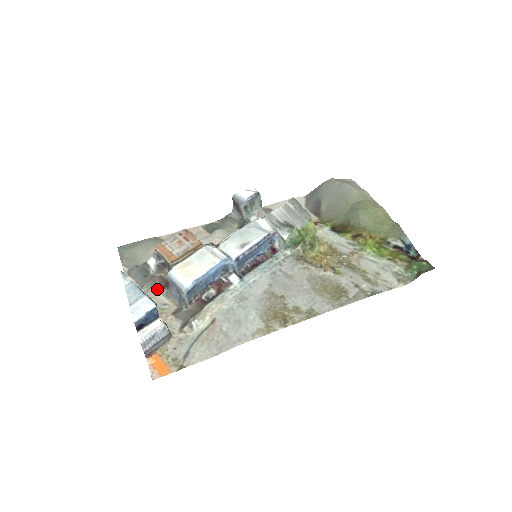
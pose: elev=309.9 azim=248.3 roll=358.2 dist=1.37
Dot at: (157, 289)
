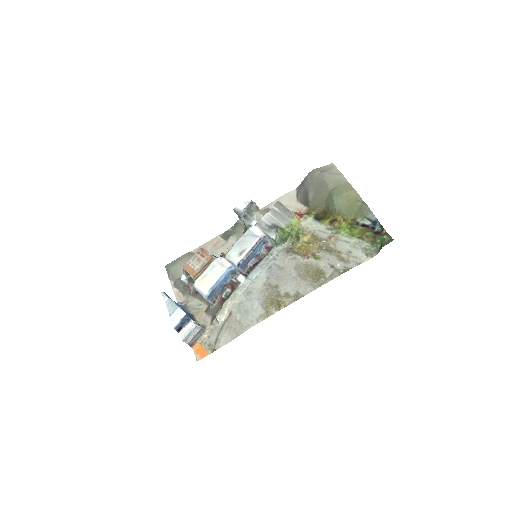
Dot at: (193, 295)
